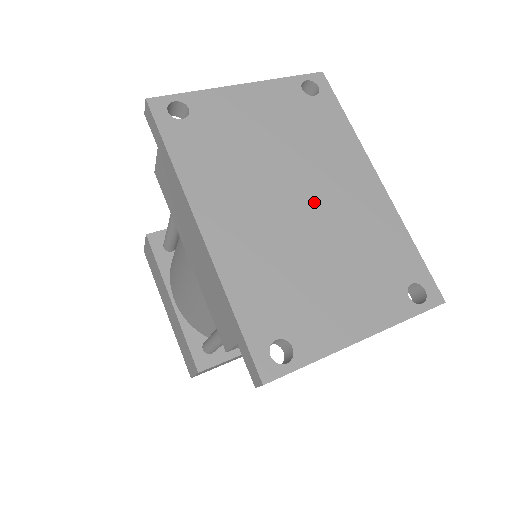
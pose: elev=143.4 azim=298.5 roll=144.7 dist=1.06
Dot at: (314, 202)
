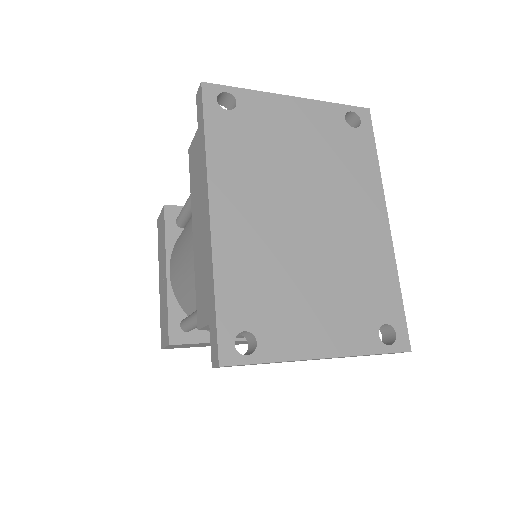
Dot at: (321, 222)
